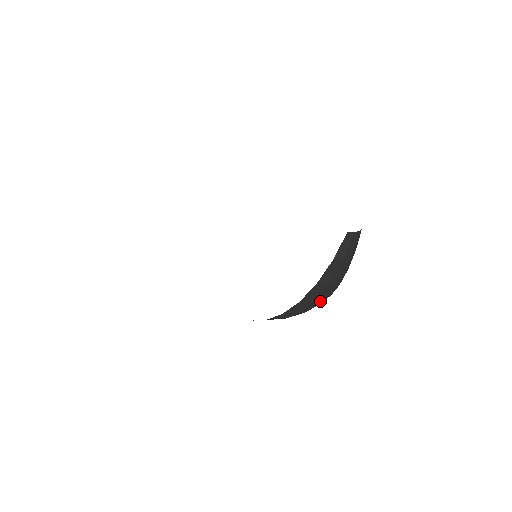
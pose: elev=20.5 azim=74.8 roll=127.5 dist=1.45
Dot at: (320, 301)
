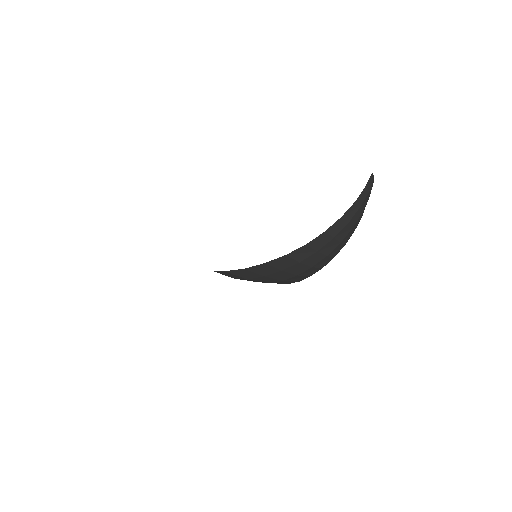
Dot at: (346, 234)
